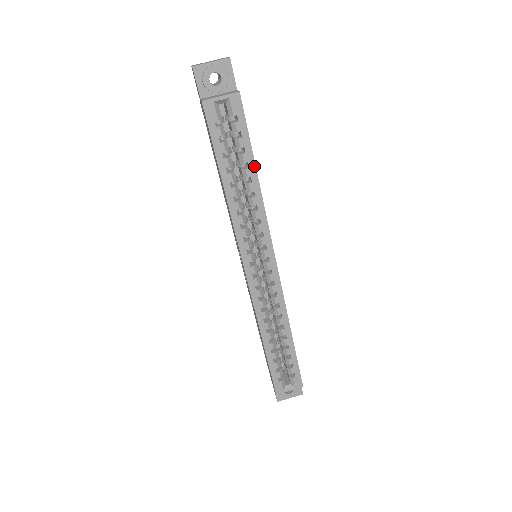
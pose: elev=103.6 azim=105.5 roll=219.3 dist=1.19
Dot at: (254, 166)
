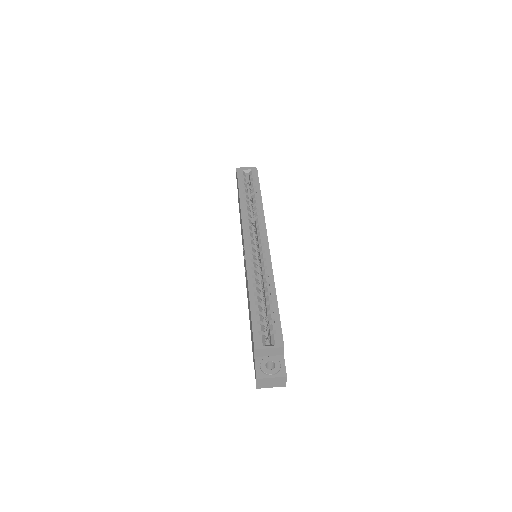
Dot at: (260, 193)
